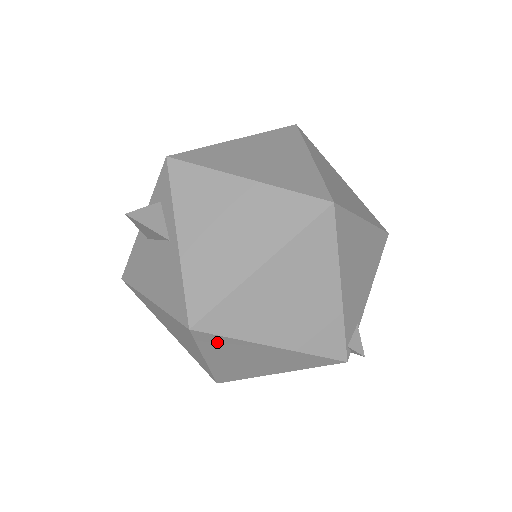
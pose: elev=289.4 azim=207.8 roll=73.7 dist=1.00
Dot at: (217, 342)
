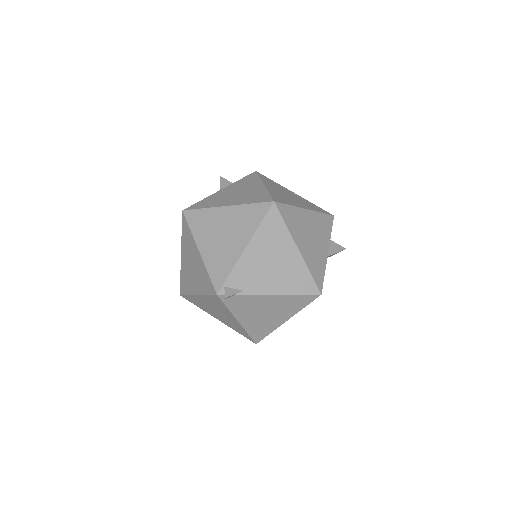
Dot at: (186, 232)
